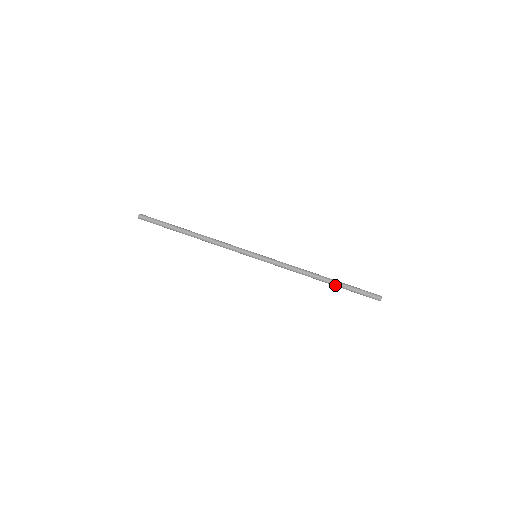
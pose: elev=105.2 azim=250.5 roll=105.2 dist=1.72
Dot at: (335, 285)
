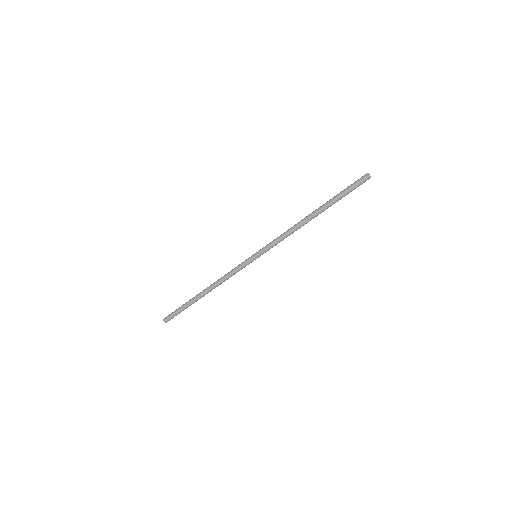
Dot at: (327, 208)
